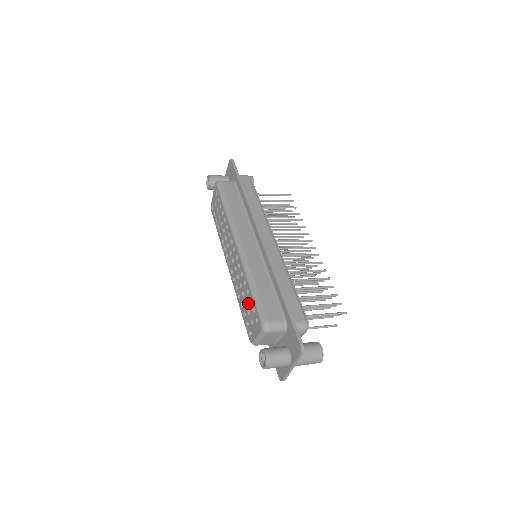
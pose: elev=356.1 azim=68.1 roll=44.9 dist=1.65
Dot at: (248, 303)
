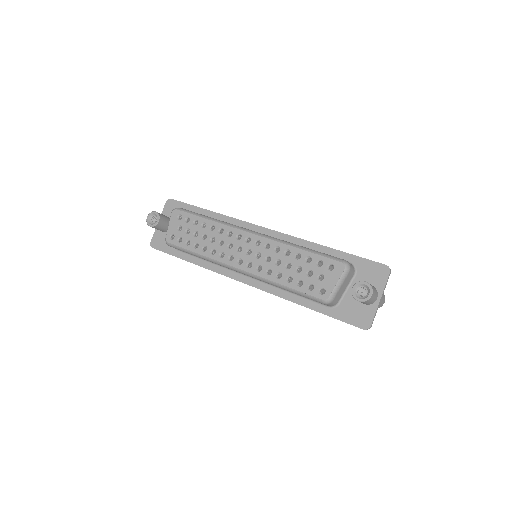
Dot at: (304, 265)
